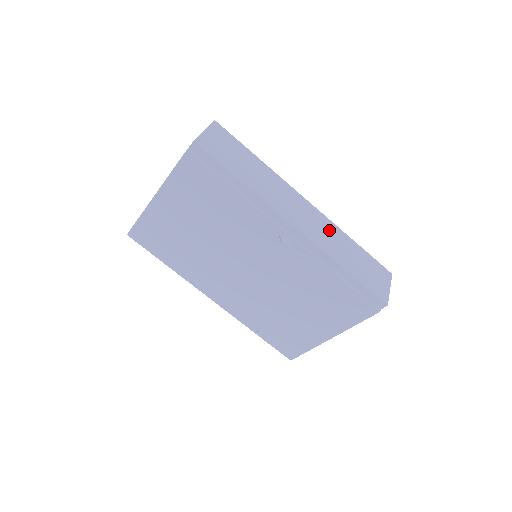
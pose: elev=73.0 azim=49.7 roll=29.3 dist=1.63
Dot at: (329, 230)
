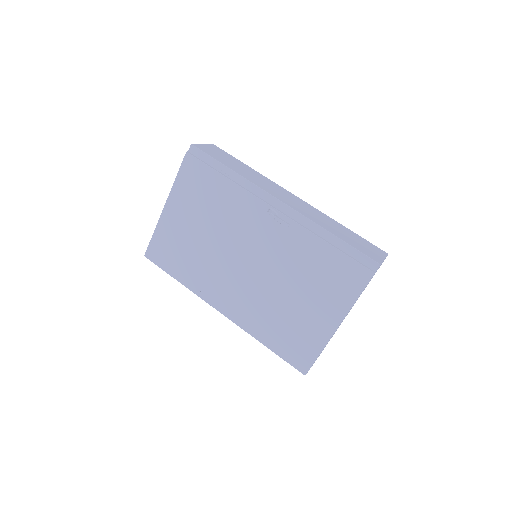
Dot at: (316, 213)
